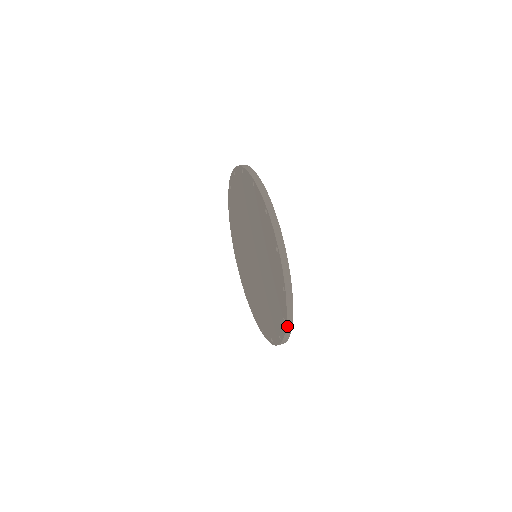
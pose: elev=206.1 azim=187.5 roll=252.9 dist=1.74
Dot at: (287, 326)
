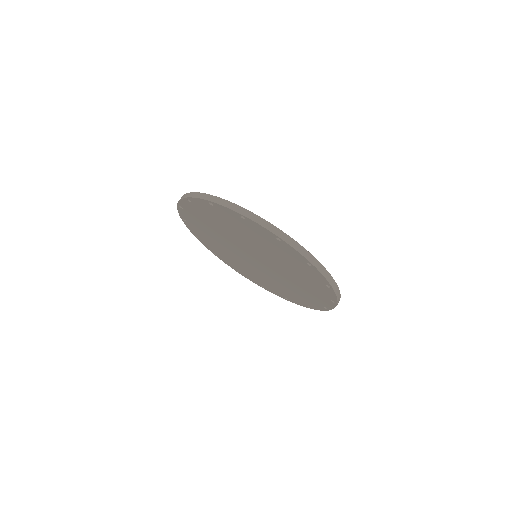
Dot at: (328, 310)
